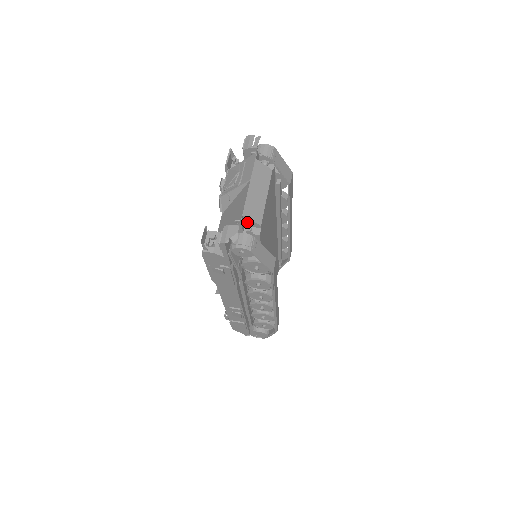
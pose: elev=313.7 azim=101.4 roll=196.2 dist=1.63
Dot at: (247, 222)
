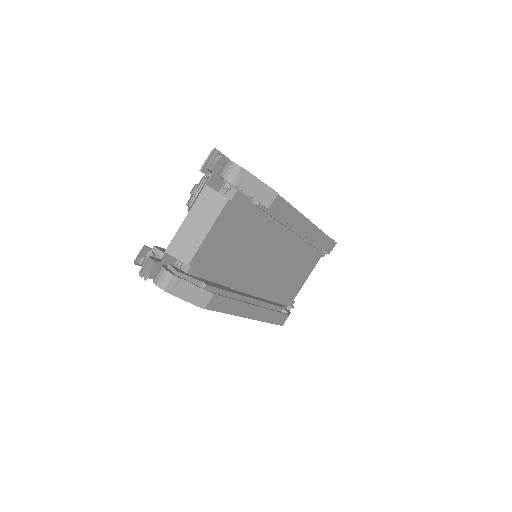
Dot at: (176, 256)
